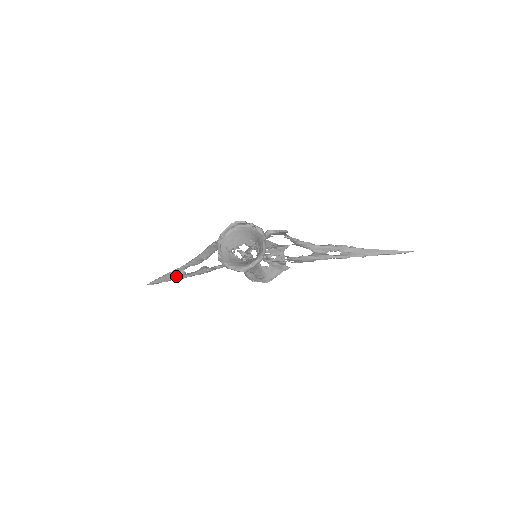
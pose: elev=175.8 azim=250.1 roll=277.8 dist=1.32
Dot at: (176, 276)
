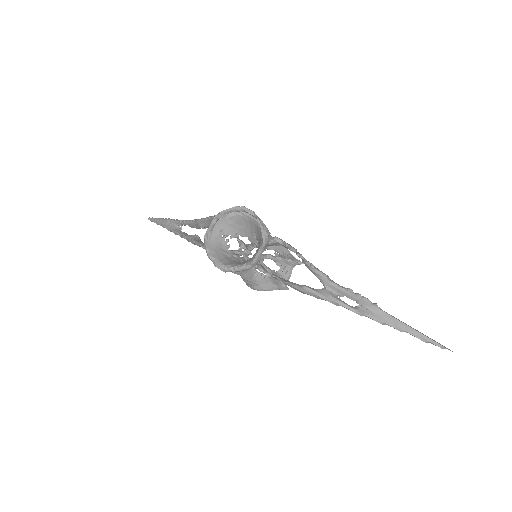
Dot at: (171, 227)
